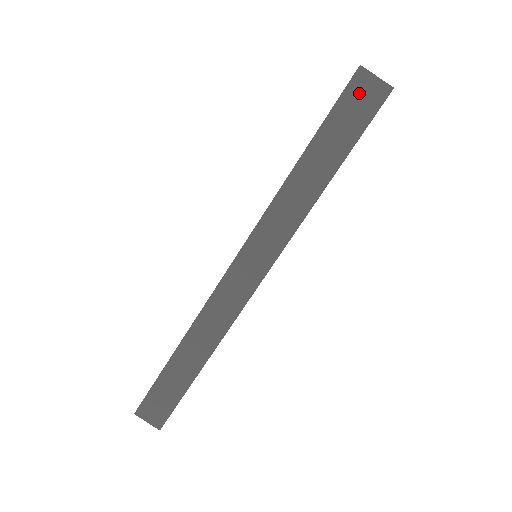
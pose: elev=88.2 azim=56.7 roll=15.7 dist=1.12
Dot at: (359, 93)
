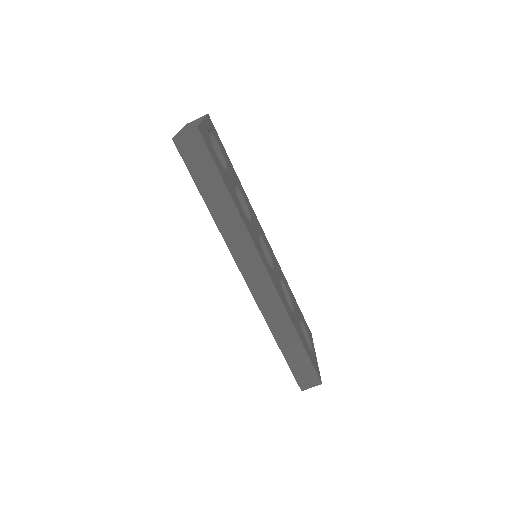
Dot at: (188, 148)
